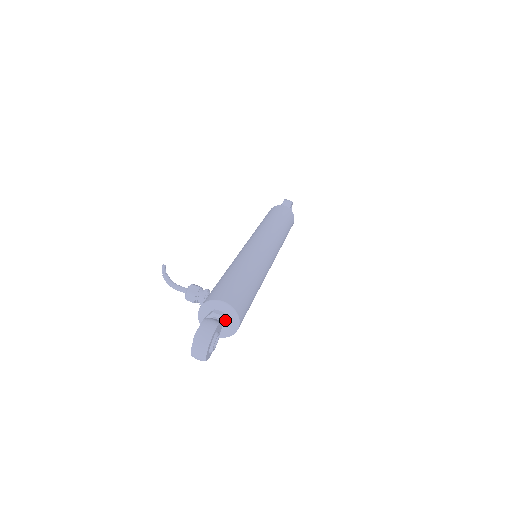
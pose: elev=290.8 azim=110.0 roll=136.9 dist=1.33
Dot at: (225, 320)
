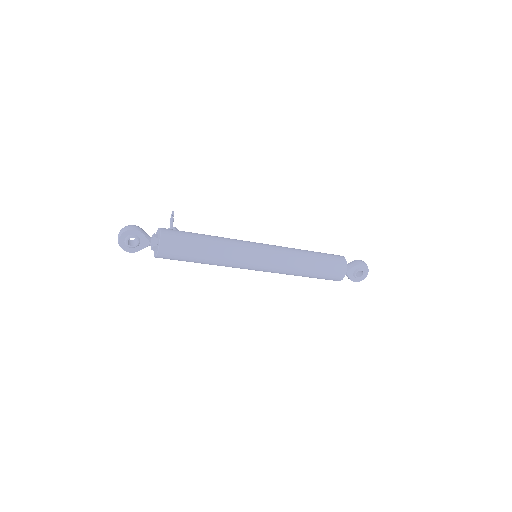
Dot at: (154, 240)
